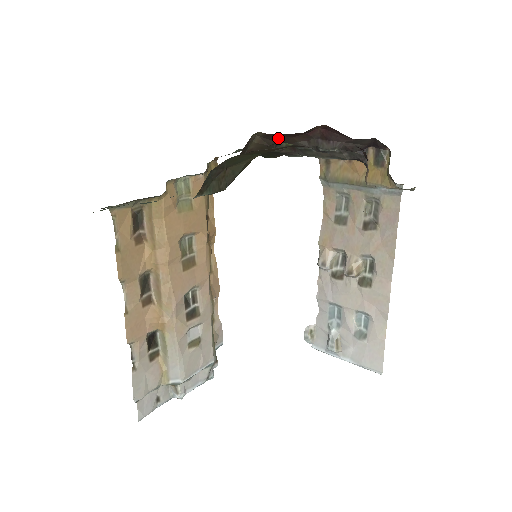
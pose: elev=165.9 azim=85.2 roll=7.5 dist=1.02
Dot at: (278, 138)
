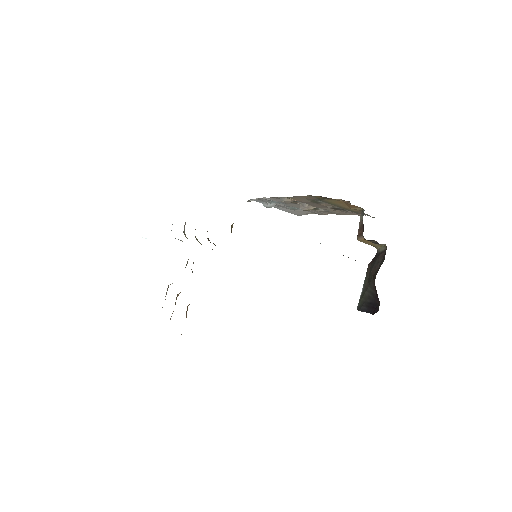
Dot at: occluded
